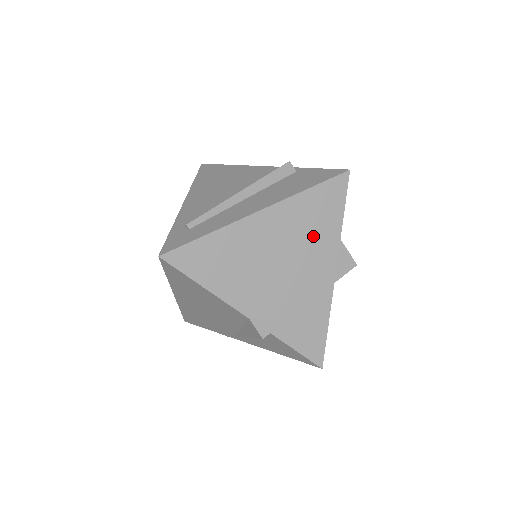
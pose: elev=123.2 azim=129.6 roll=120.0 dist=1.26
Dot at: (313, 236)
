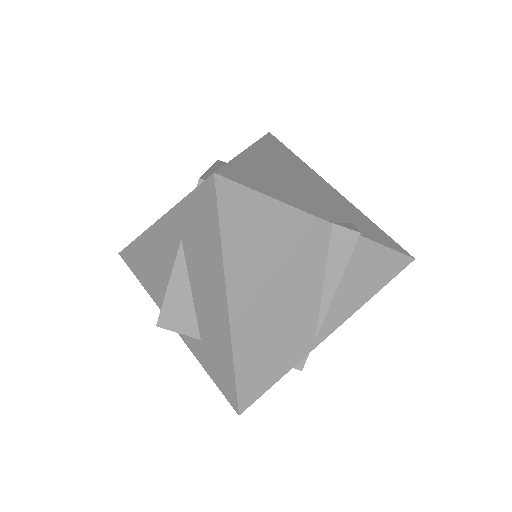
Dot at: (297, 167)
